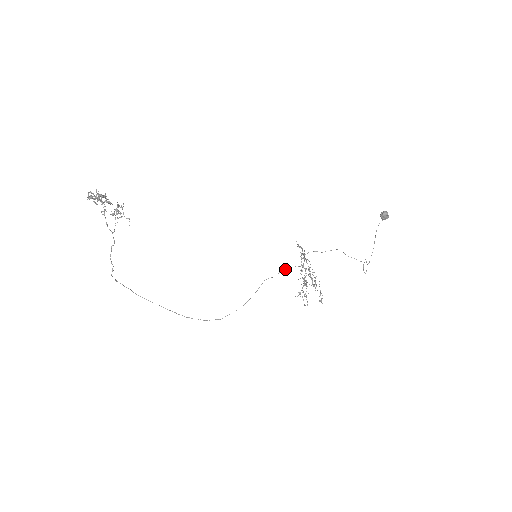
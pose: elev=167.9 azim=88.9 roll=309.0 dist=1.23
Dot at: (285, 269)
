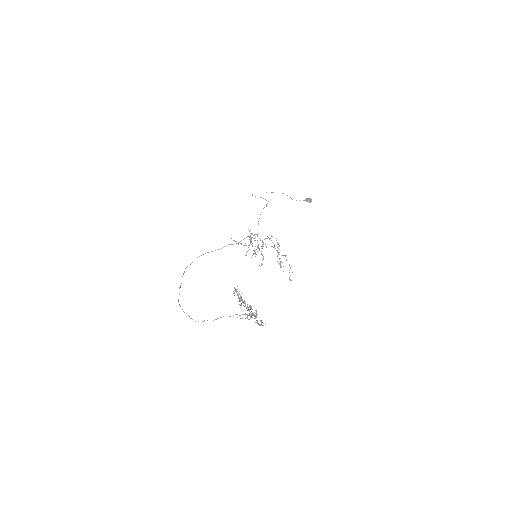
Dot at: occluded
